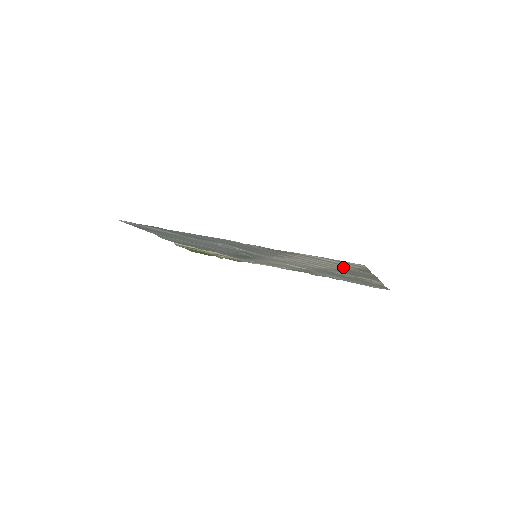
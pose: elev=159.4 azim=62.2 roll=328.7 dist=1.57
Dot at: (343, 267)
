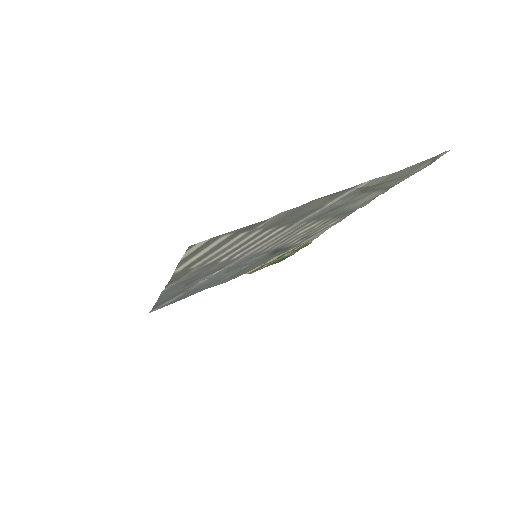
Dot at: (247, 235)
